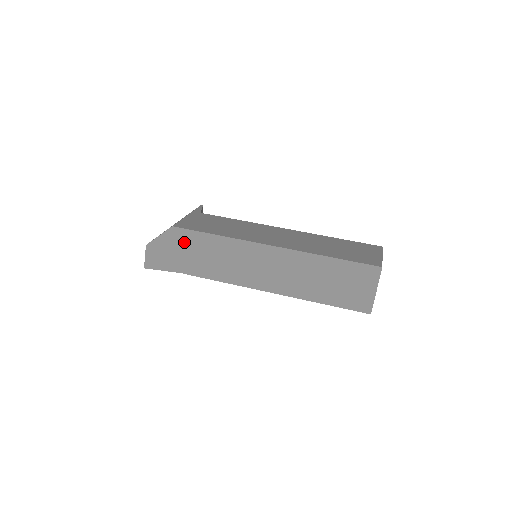
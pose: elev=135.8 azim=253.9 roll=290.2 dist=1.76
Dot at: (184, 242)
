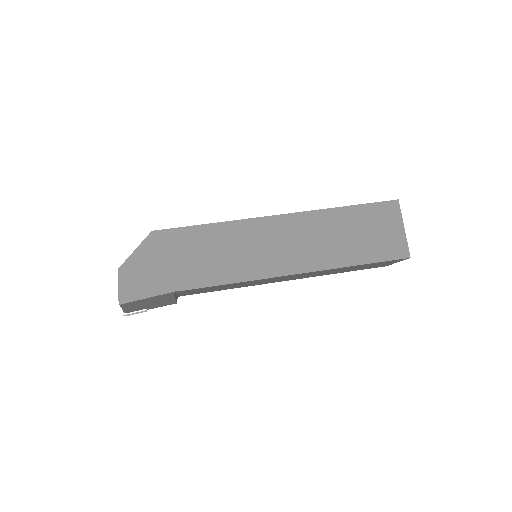
Dot at: (171, 247)
